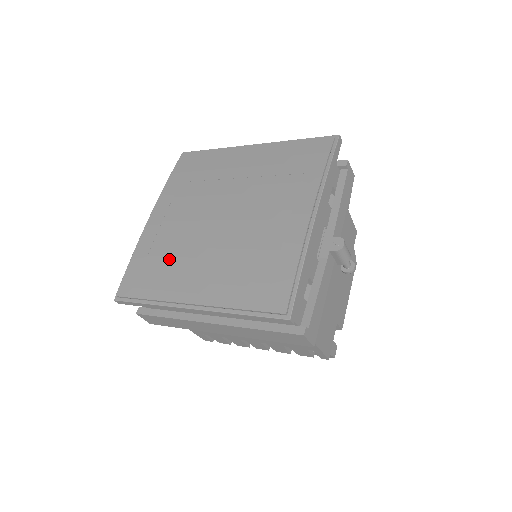
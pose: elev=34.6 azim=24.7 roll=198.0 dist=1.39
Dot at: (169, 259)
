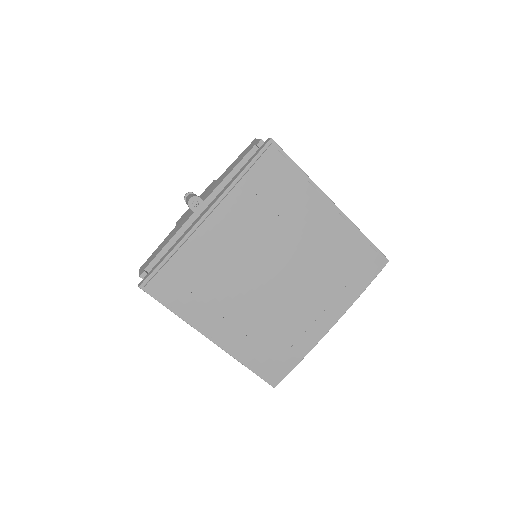
Dot at: (211, 285)
